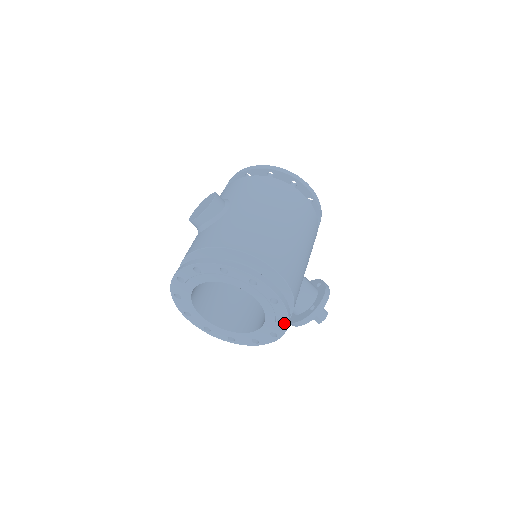
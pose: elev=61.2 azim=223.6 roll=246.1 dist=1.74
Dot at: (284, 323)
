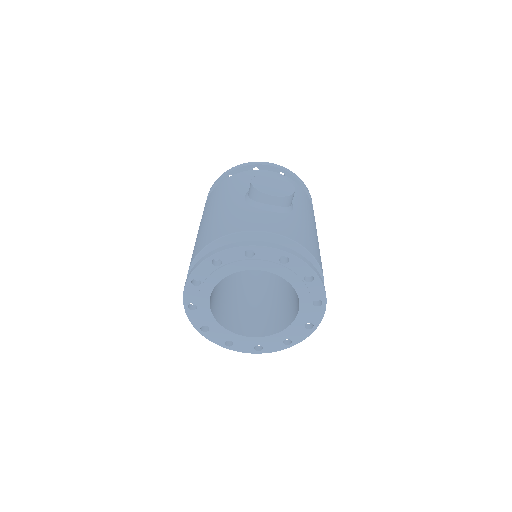
Dot at: (286, 345)
